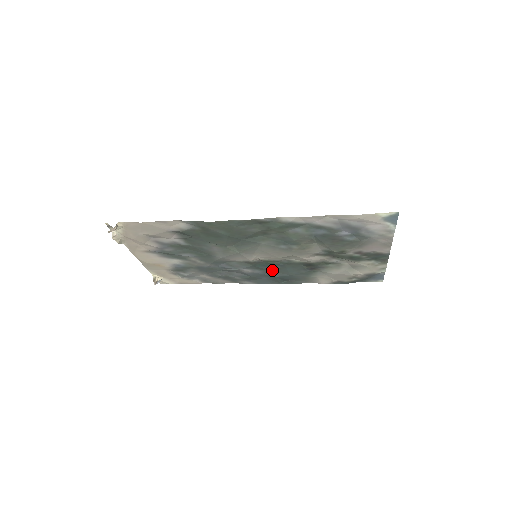
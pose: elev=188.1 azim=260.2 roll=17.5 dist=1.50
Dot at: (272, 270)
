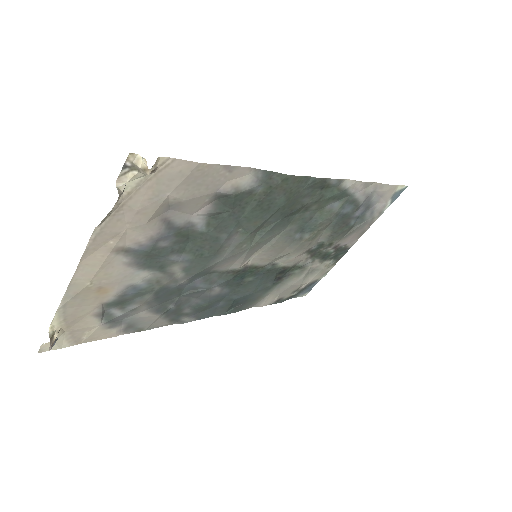
Dot at: (240, 286)
